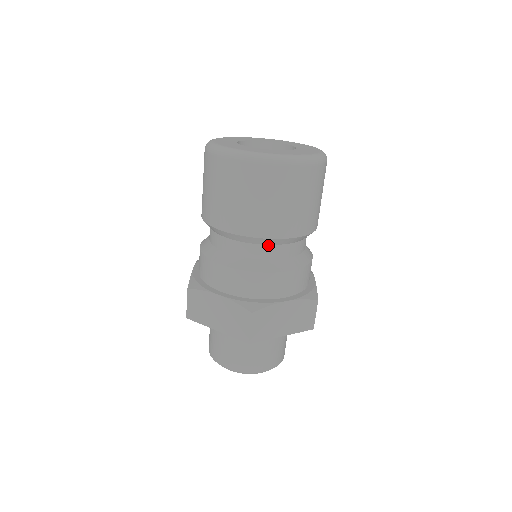
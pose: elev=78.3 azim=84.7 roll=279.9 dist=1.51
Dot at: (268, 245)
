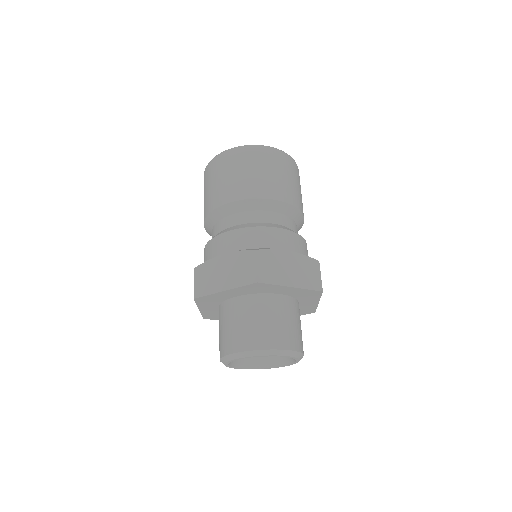
Dot at: (262, 211)
